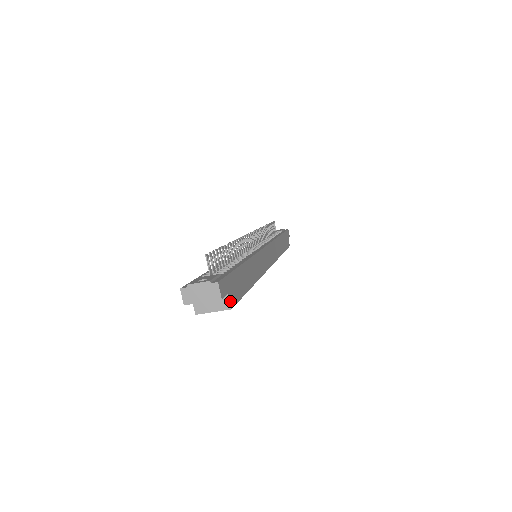
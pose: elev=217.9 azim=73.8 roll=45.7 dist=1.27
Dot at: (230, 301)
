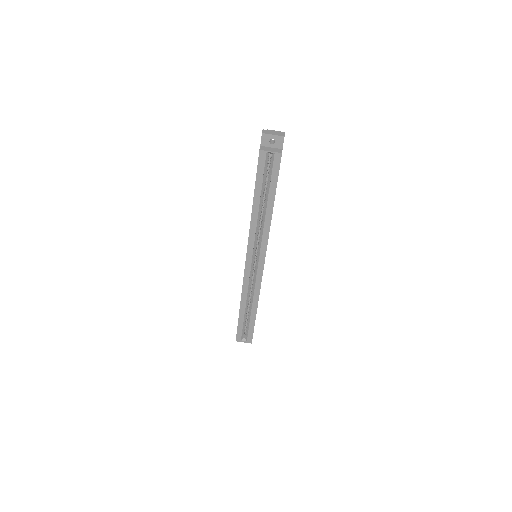
Dot at: occluded
